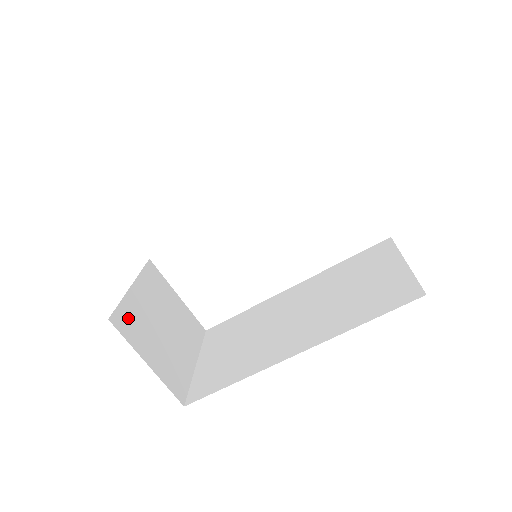
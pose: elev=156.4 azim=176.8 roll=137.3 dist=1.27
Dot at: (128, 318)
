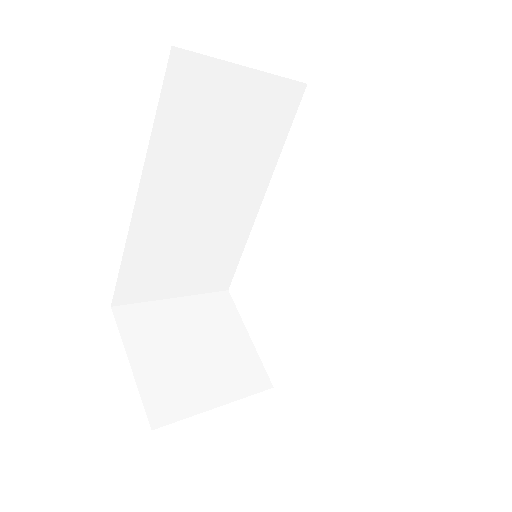
Dot at: (141, 318)
